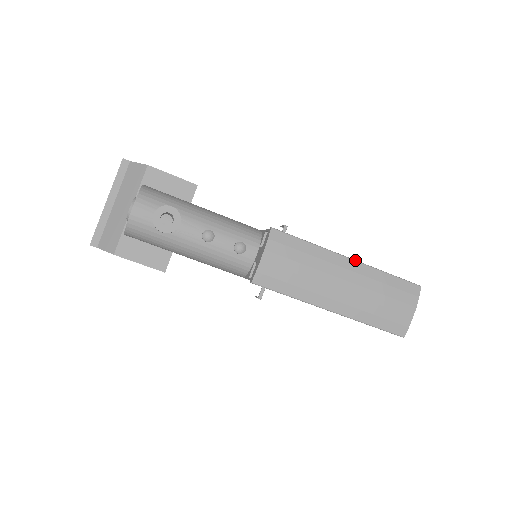
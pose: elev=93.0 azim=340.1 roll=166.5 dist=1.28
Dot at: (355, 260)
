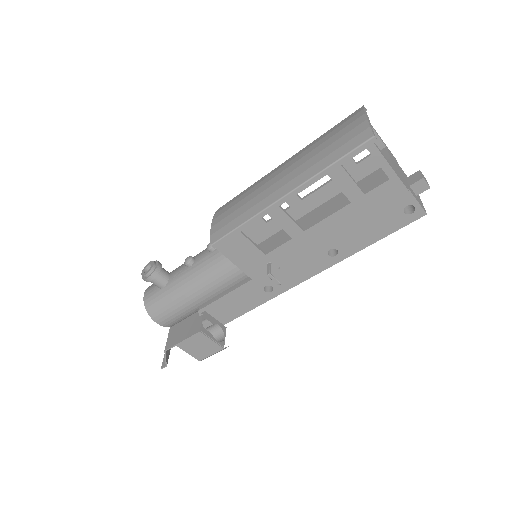
Dot at: (289, 159)
